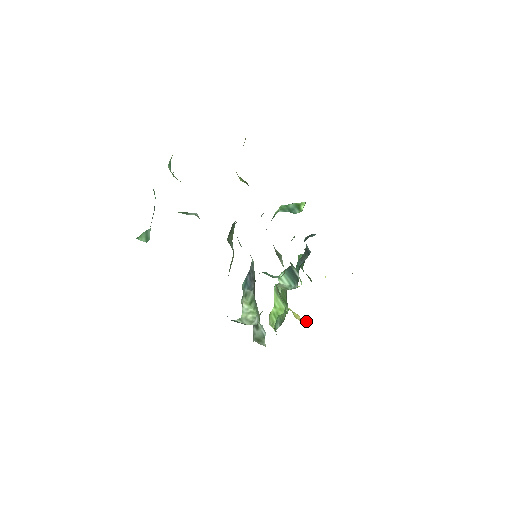
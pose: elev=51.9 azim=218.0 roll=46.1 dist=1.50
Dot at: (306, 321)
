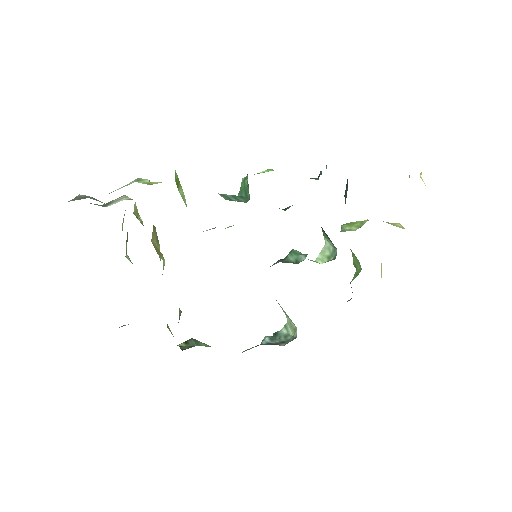
Dot at: occluded
